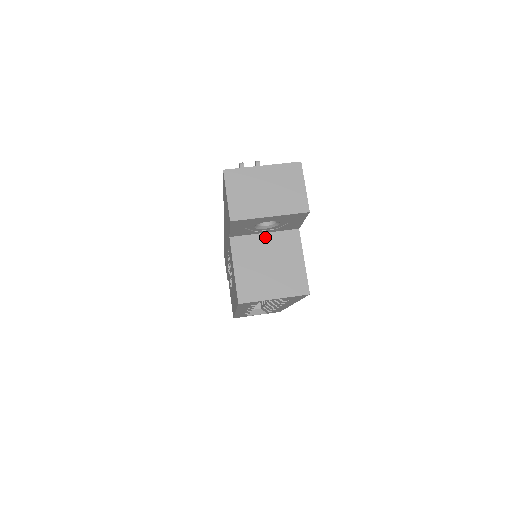
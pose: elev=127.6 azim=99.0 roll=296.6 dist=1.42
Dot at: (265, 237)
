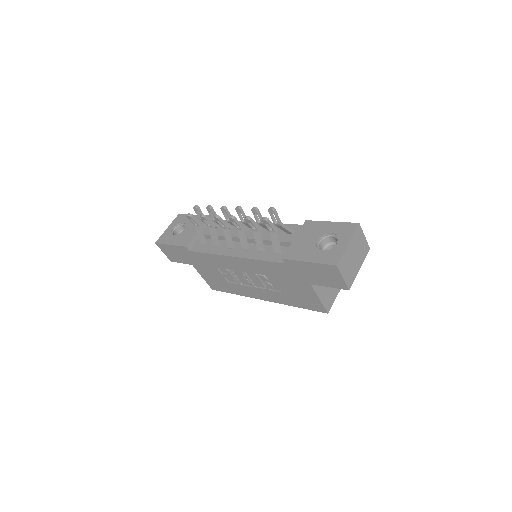
Dot at: occluded
